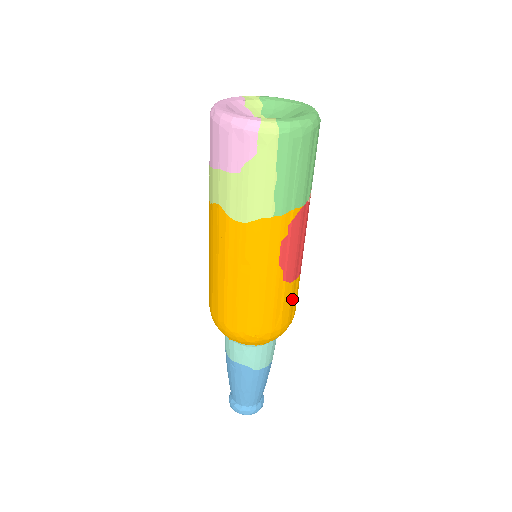
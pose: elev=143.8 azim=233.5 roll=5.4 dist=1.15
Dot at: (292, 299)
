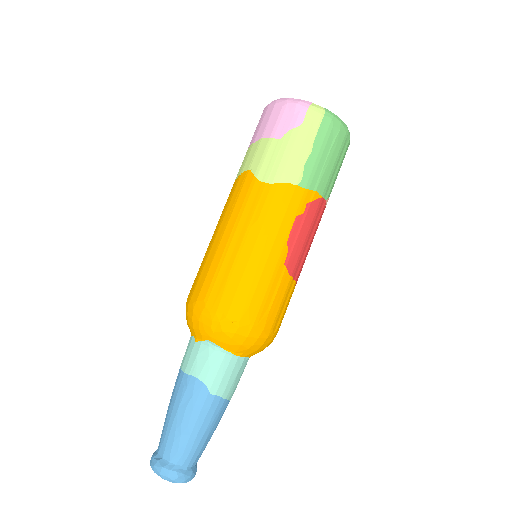
Dot at: (283, 301)
